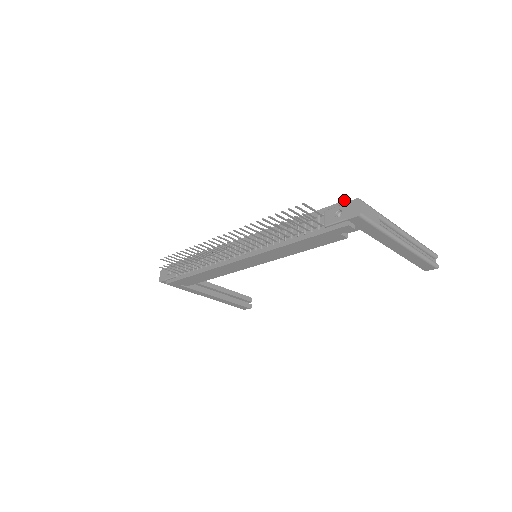
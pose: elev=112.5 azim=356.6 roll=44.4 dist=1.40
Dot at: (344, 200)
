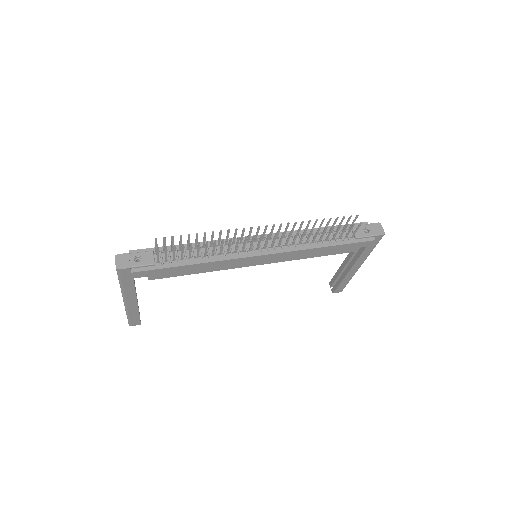
Dot at: (365, 222)
